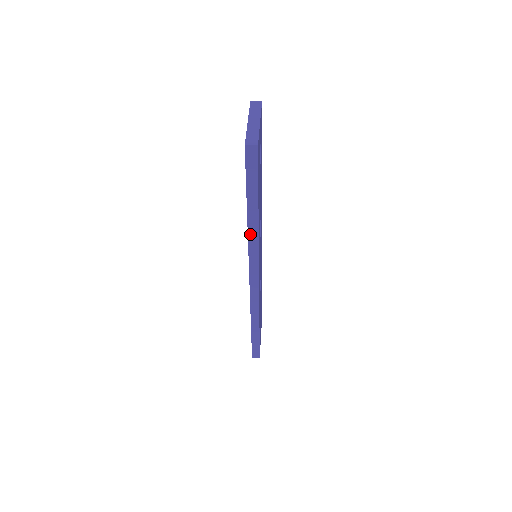
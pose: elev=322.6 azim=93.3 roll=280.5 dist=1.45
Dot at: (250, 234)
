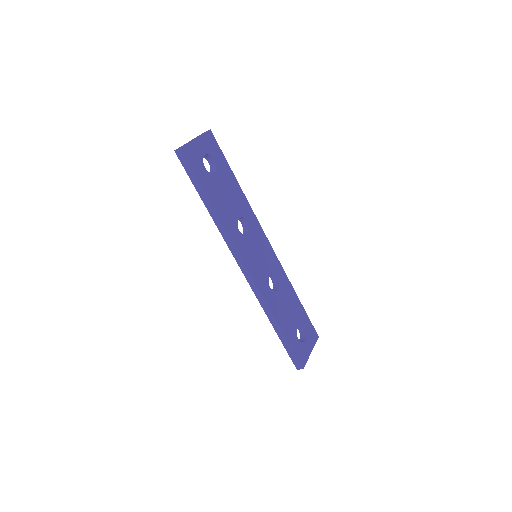
Dot at: (217, 224)
